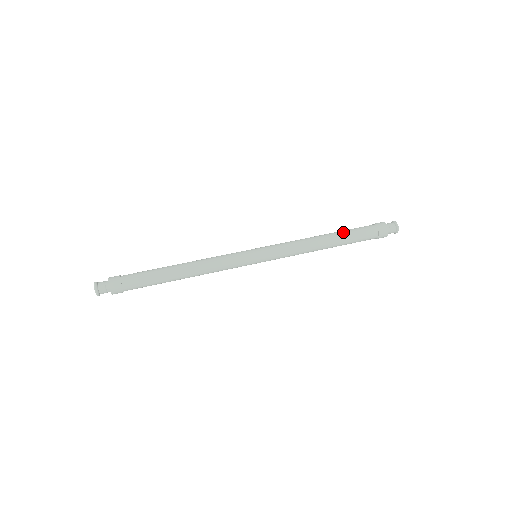
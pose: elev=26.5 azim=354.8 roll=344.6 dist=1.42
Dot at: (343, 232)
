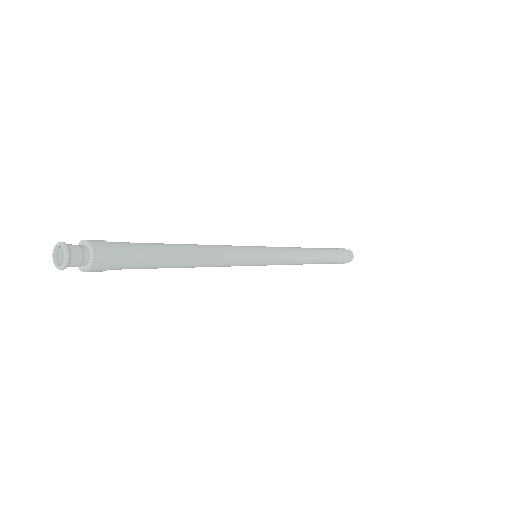
Dot at: (324, 250)
